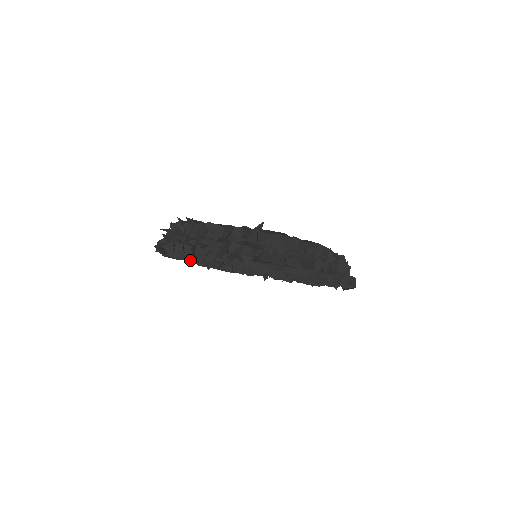
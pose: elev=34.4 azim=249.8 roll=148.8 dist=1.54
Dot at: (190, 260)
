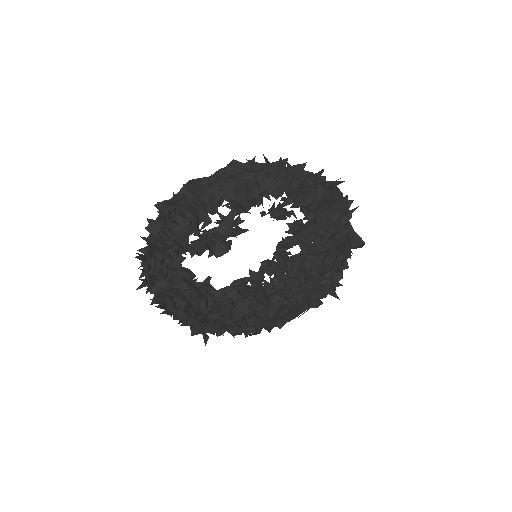
Dot at: (236, 327)
